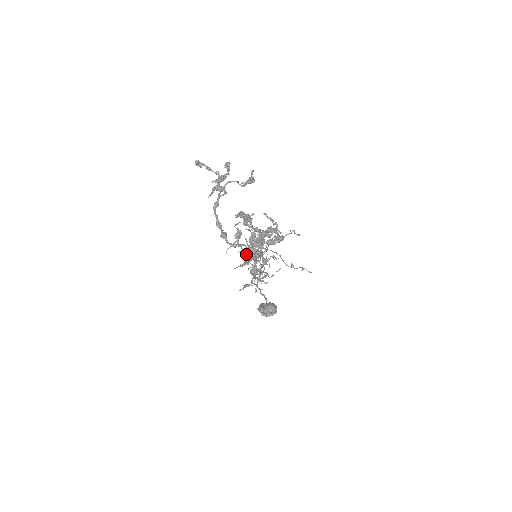
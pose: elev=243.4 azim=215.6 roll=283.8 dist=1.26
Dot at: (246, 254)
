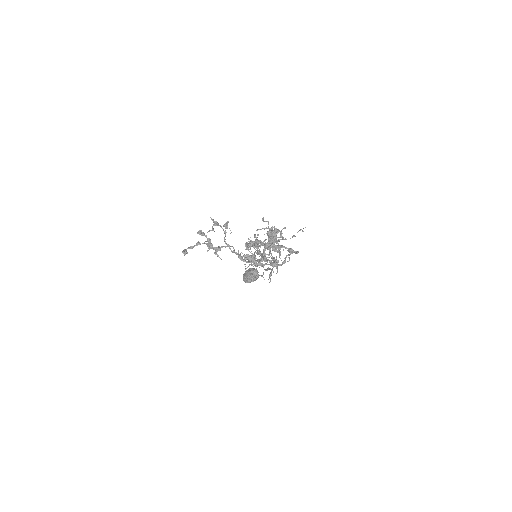
Dot at: occluded
